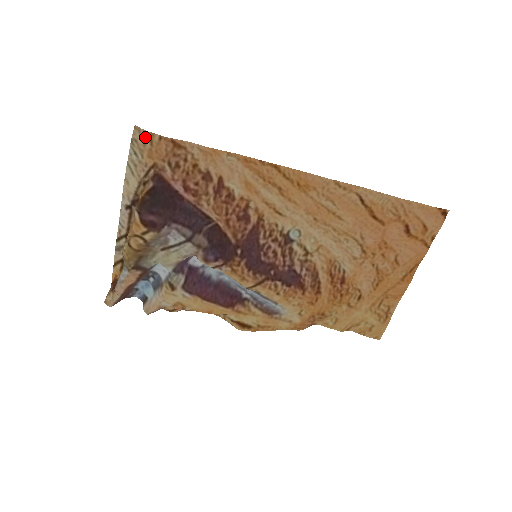
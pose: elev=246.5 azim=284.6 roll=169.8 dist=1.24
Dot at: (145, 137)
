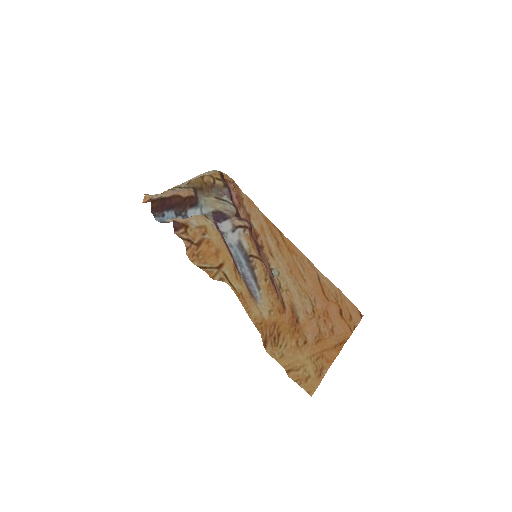
Dot at: (223, 173)
